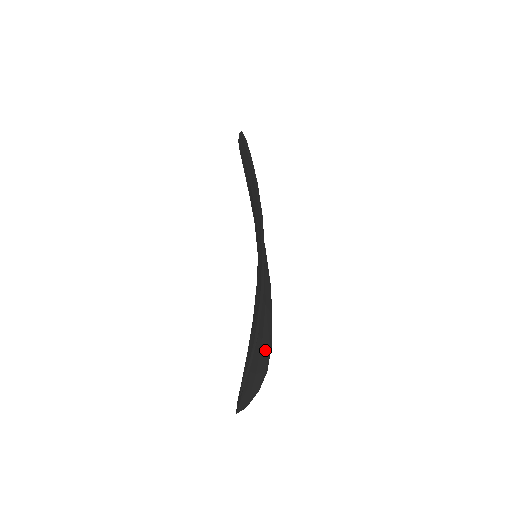
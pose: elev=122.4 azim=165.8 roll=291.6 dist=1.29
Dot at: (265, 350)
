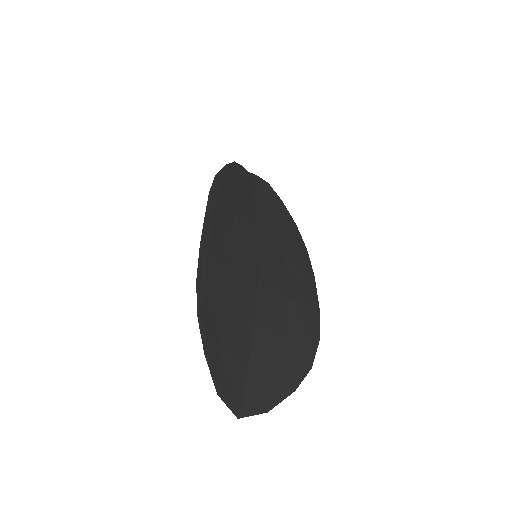
Dot at: (299, 345)
